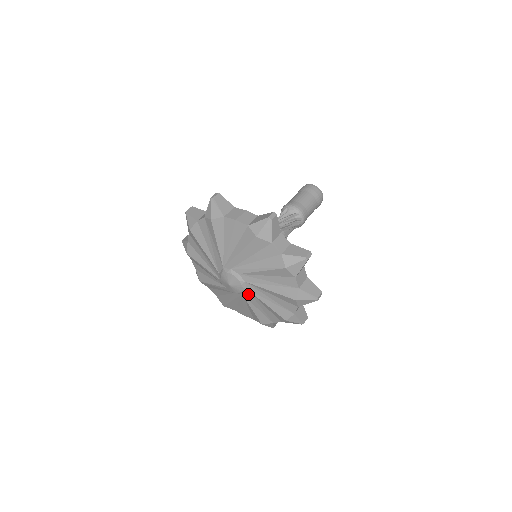
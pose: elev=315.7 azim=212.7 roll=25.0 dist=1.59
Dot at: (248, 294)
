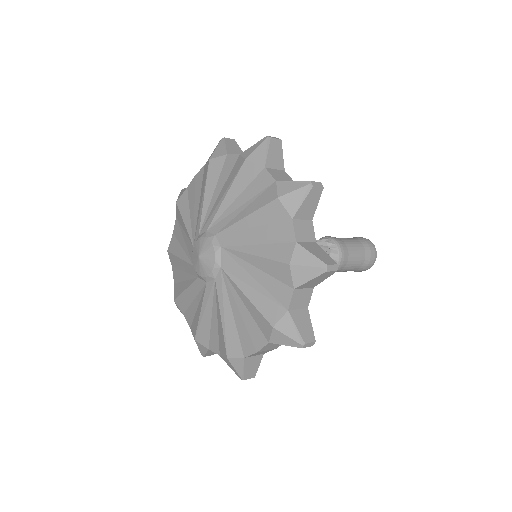
Dot at: (227, 259)
